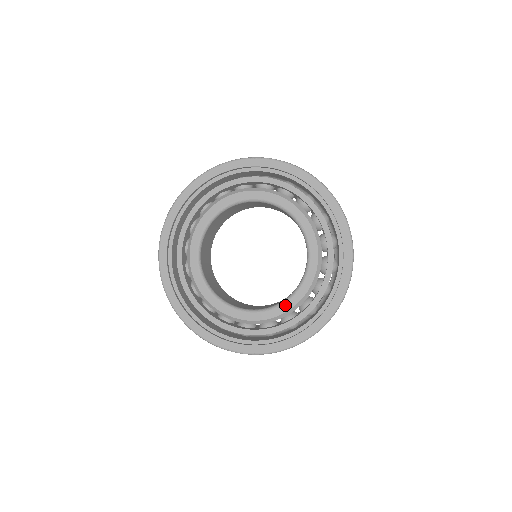
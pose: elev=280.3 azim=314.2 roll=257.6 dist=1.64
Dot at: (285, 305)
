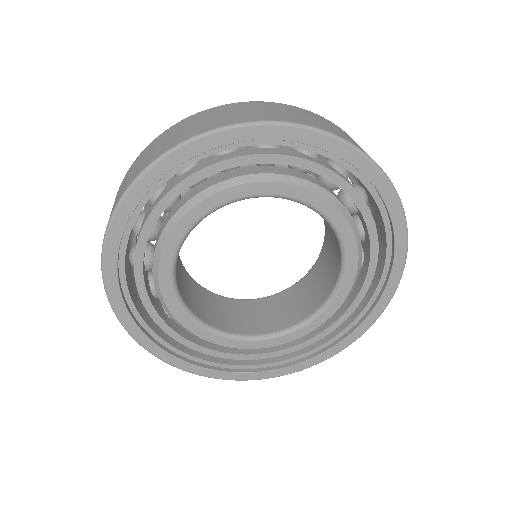
Dot at: (309, 326)
